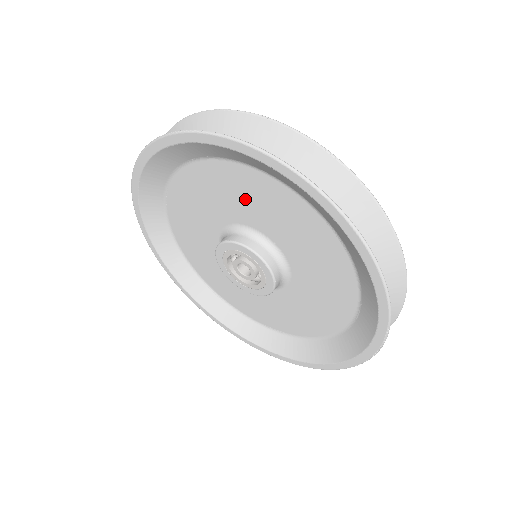
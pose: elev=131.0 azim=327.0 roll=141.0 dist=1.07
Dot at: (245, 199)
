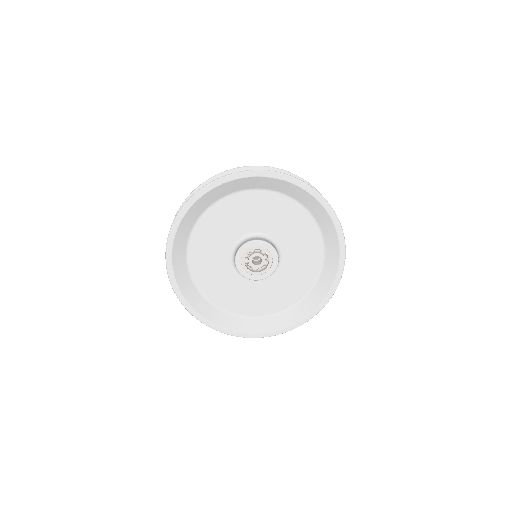
Dot at: (255, 213)
